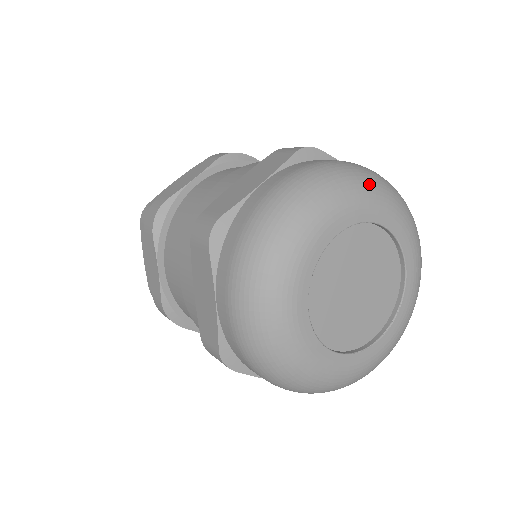
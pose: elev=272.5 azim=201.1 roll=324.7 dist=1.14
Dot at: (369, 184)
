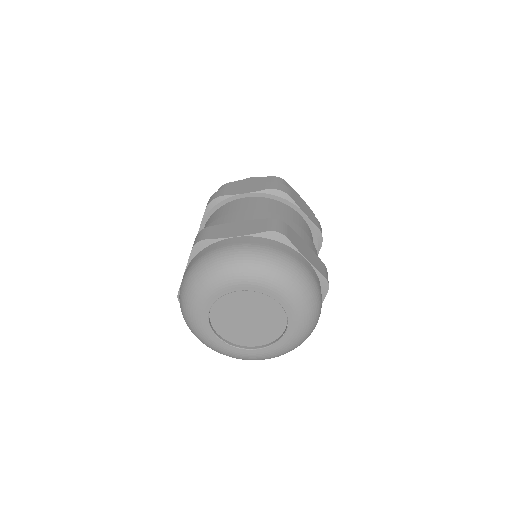
Dot at: (216, 274)
